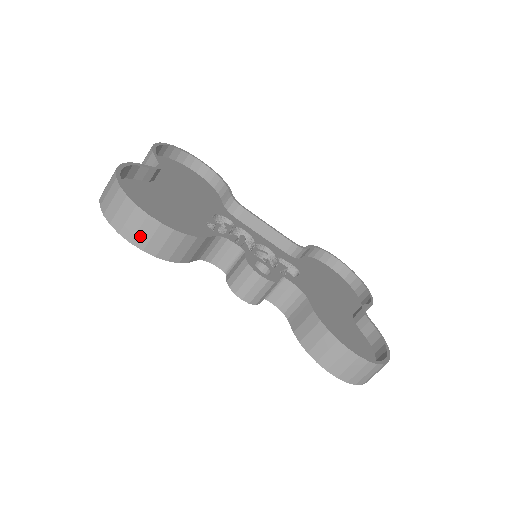
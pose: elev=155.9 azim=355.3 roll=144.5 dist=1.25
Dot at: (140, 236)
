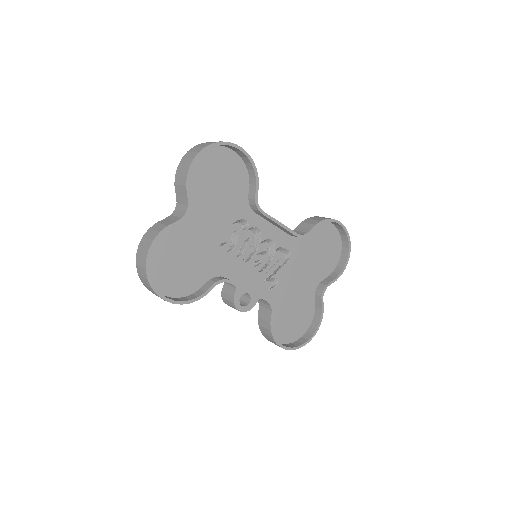
Dot at: occluded
